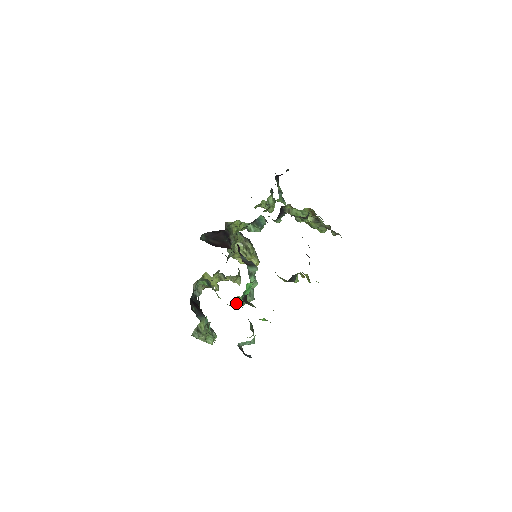
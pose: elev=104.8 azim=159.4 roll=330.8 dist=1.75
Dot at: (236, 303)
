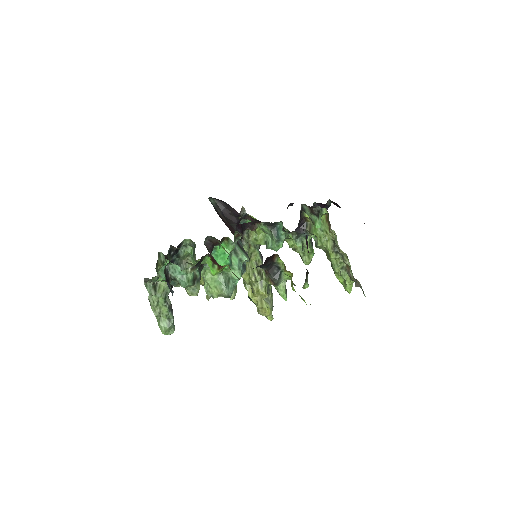
Dot at: (207, 281)
